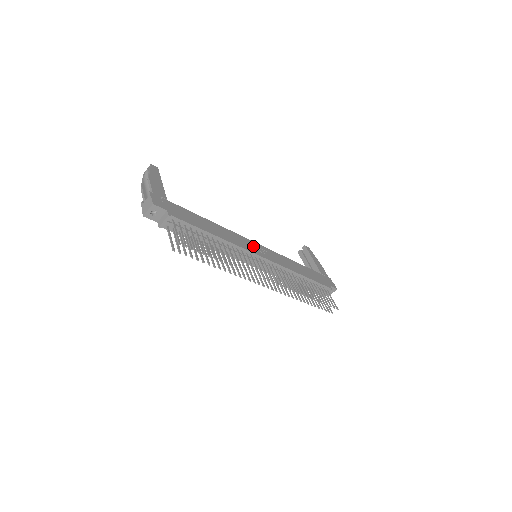
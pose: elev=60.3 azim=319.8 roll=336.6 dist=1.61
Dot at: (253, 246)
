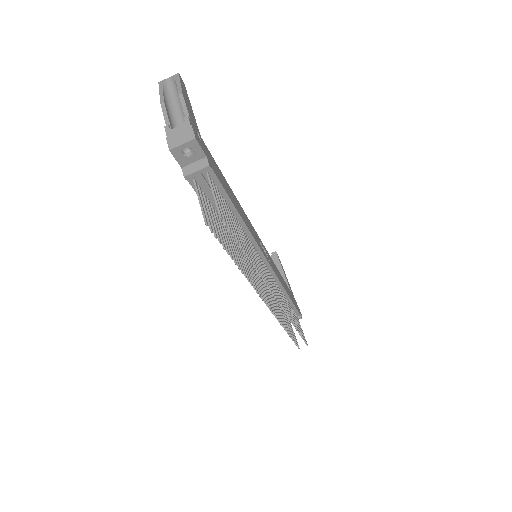
Dot at: (260, 243)
